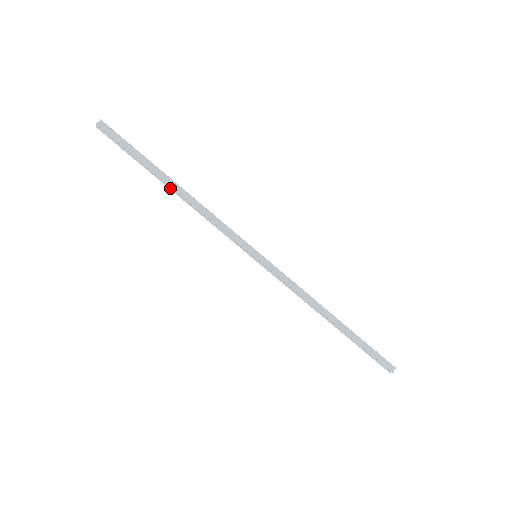
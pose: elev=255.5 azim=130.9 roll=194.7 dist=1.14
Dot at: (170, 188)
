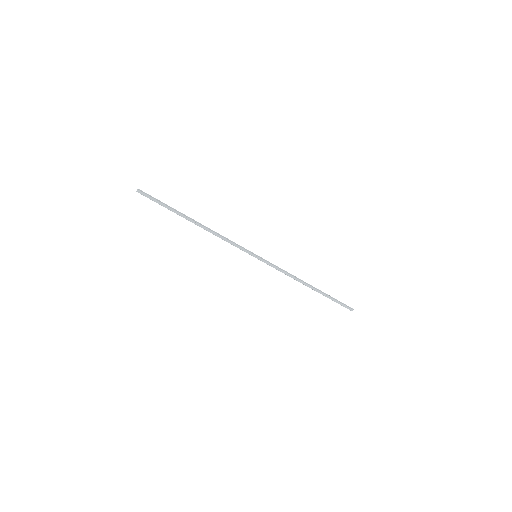
Dot at: (193, 221)
